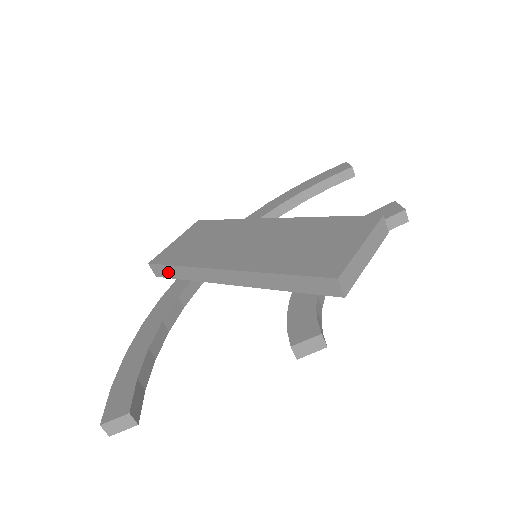
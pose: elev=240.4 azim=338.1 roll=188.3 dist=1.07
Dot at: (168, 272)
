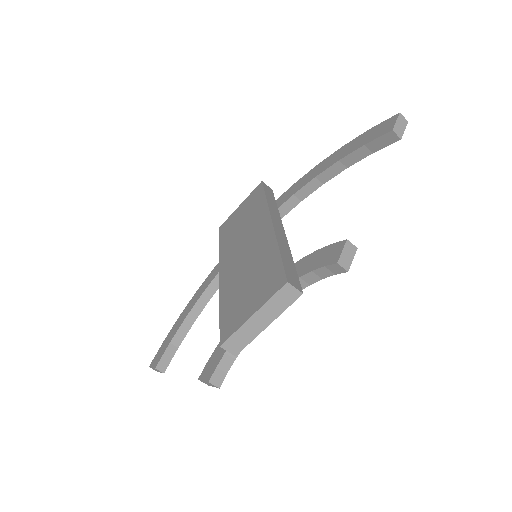
Dot at: occluded
